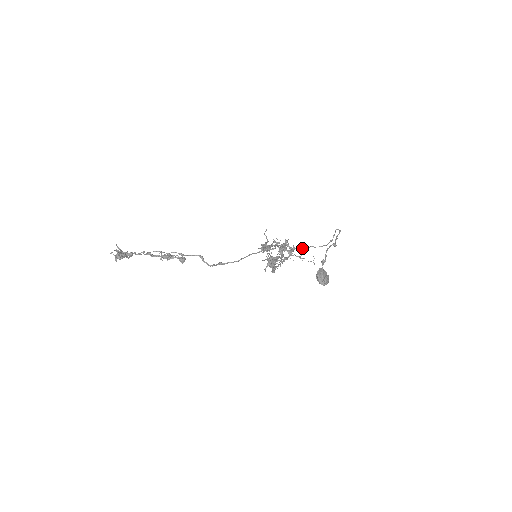
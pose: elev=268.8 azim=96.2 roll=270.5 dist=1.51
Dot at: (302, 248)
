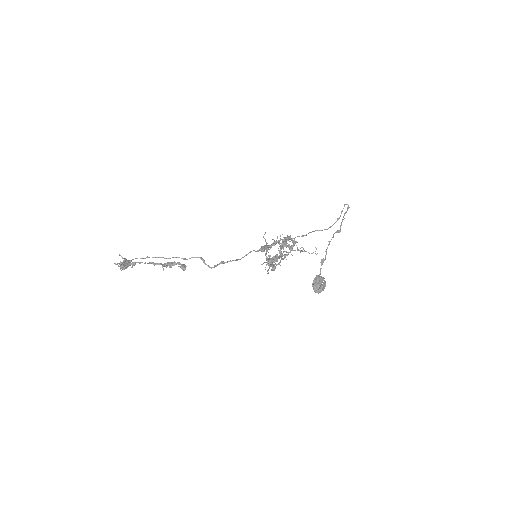
Dot at: (306, 235)
